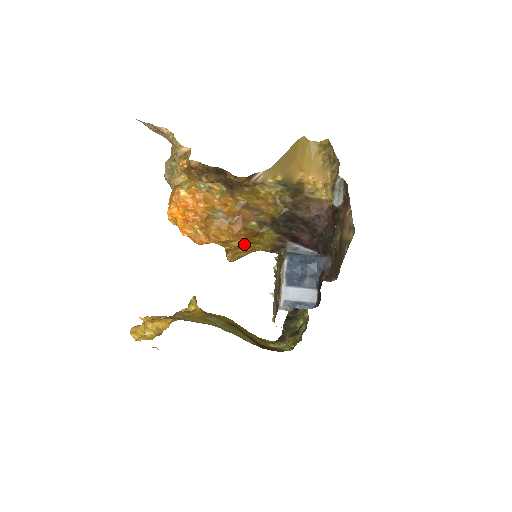
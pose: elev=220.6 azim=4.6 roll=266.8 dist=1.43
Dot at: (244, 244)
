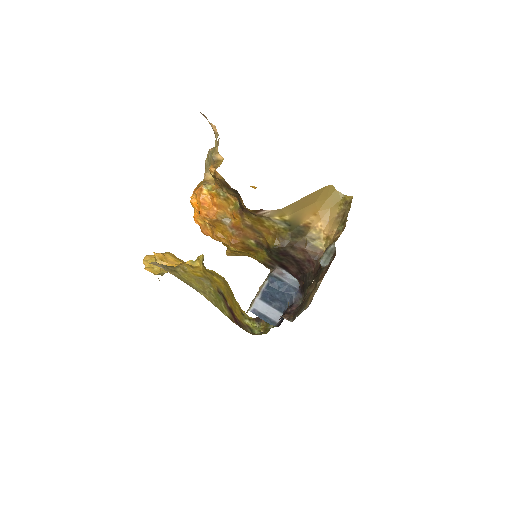
Dot at: (240, 251)
